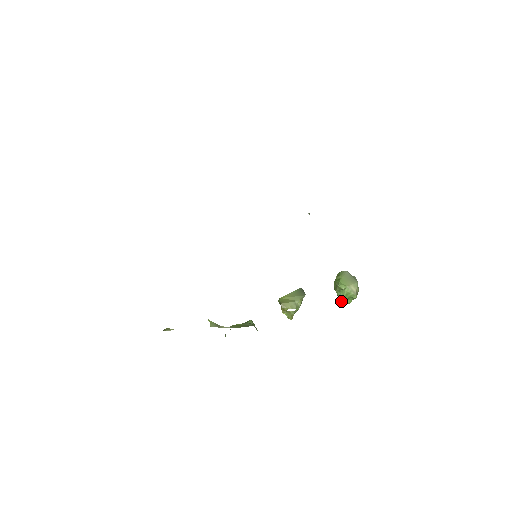
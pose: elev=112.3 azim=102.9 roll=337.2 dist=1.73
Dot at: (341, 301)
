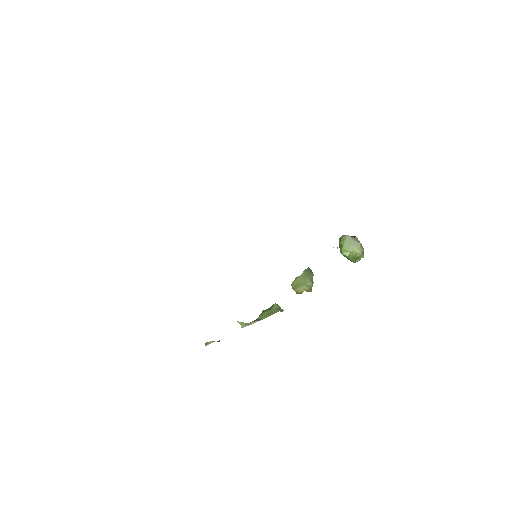
Dot at: (351, 261)
